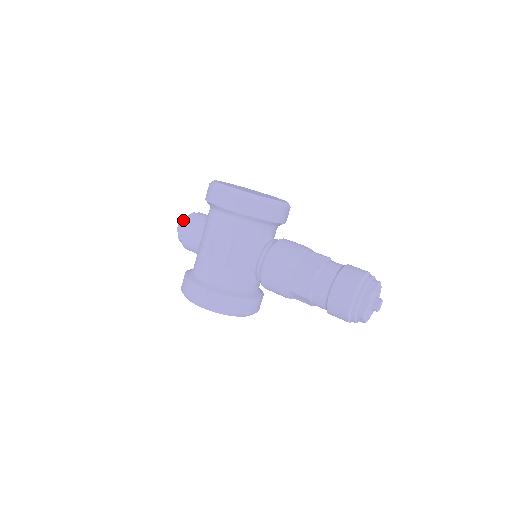
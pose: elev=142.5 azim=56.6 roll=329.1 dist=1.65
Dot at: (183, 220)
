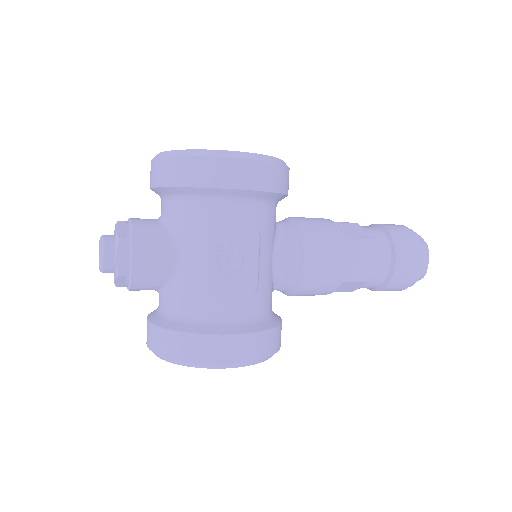
Dot at: (120, 239)
